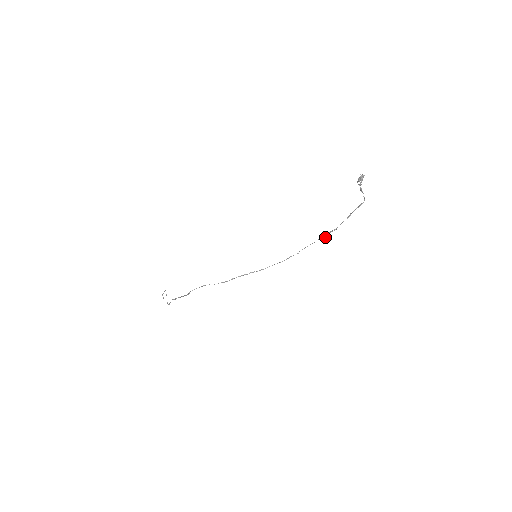
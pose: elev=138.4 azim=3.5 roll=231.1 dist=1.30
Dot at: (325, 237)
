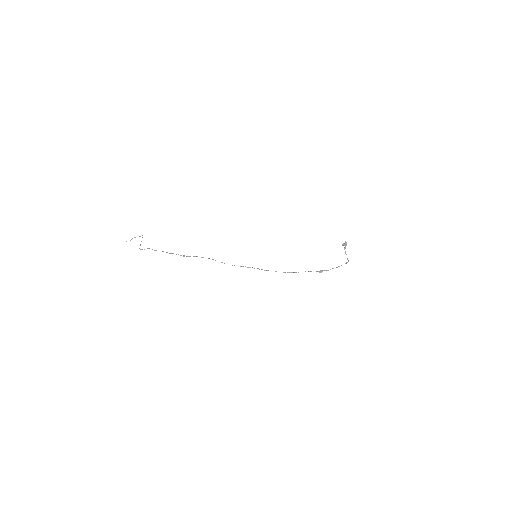
Dot at: occluded
